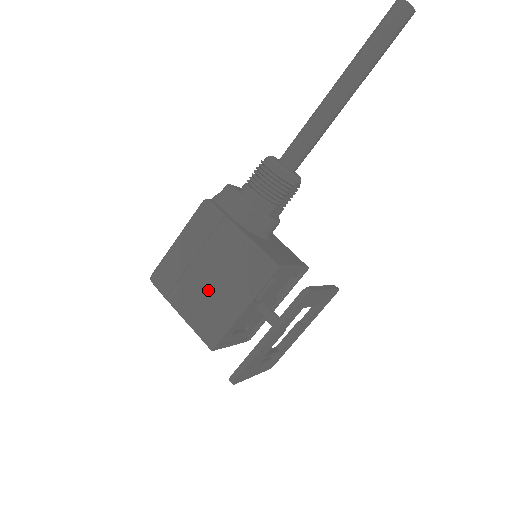
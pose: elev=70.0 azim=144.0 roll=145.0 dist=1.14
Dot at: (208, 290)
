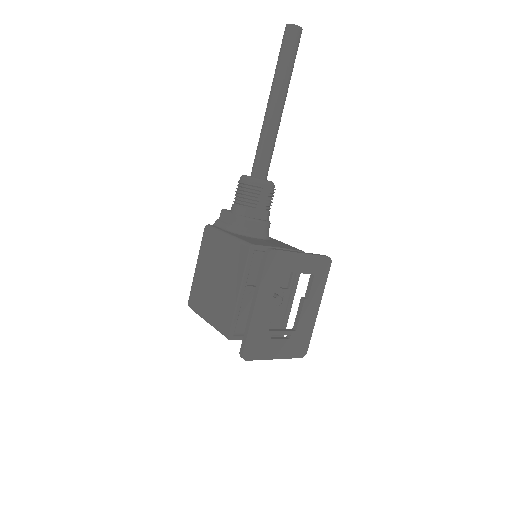
Dot at: (217, 291)
